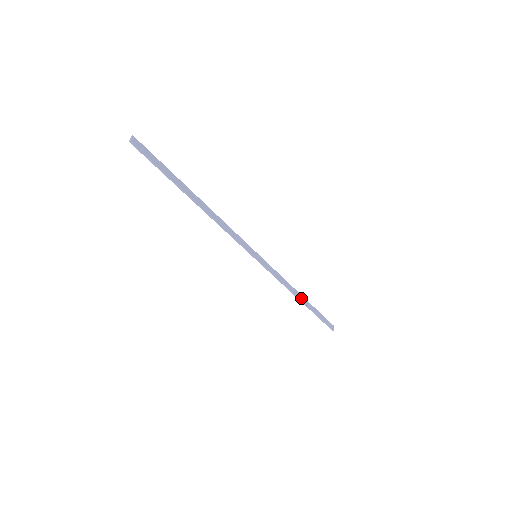
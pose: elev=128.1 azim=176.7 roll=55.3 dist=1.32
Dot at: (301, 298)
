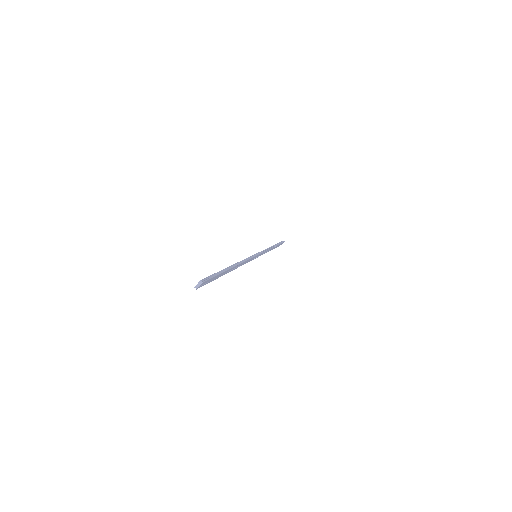
Dot at: occluded
